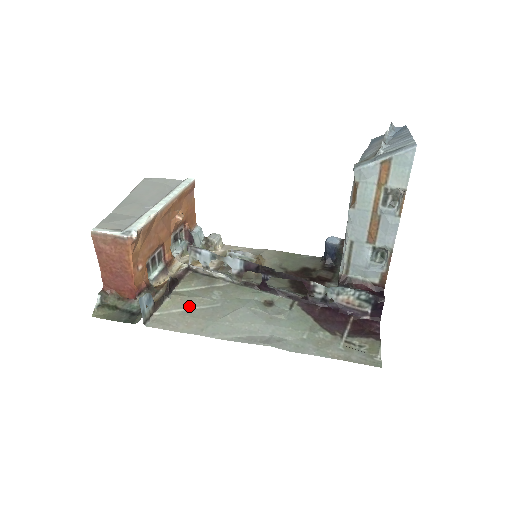
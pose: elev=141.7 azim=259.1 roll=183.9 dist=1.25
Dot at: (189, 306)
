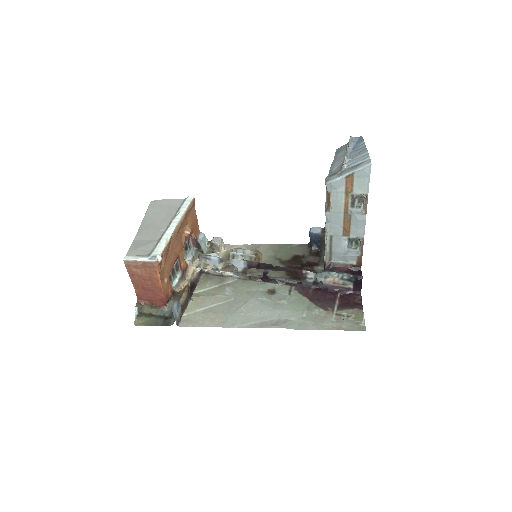
Dot at: (209, 304)
